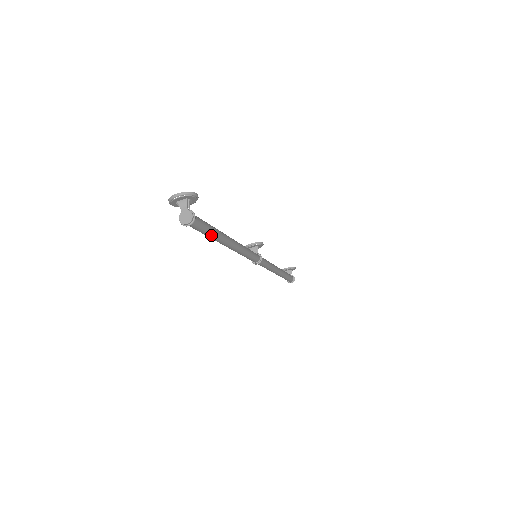
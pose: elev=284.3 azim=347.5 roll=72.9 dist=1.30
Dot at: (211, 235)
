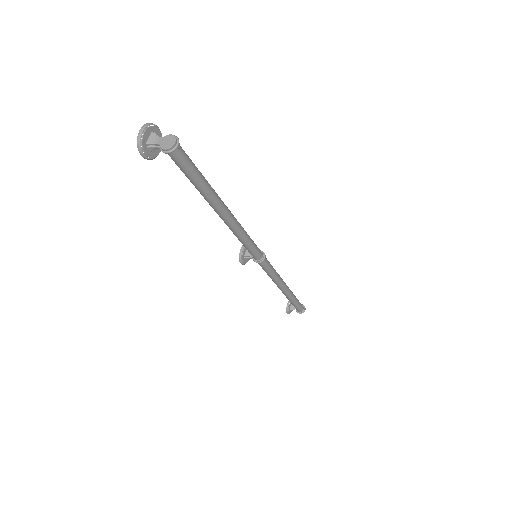
Dot at: (204, 180)
